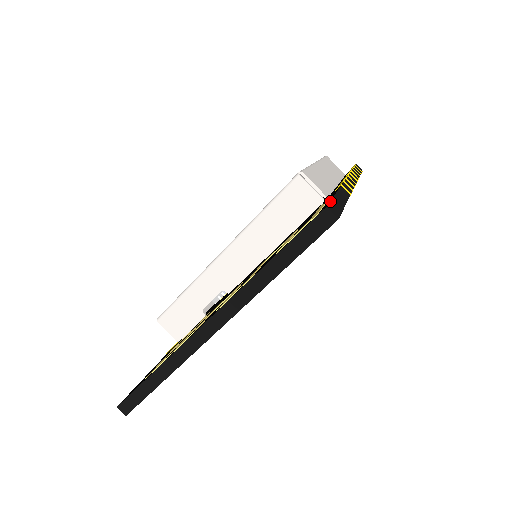
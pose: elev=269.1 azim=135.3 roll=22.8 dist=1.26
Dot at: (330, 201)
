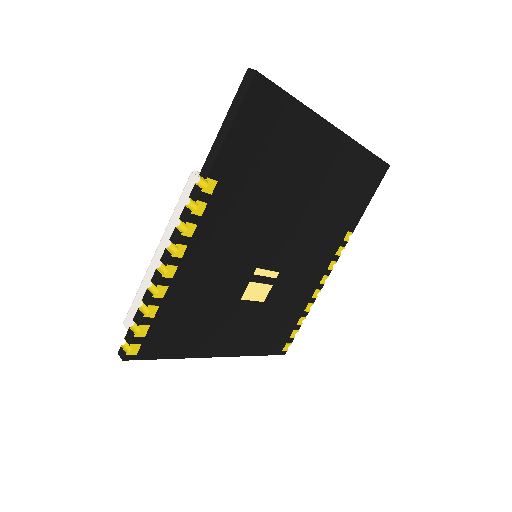
Dot at: occluded
